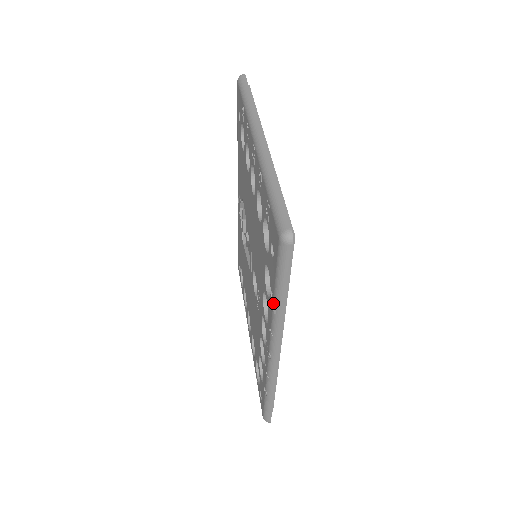
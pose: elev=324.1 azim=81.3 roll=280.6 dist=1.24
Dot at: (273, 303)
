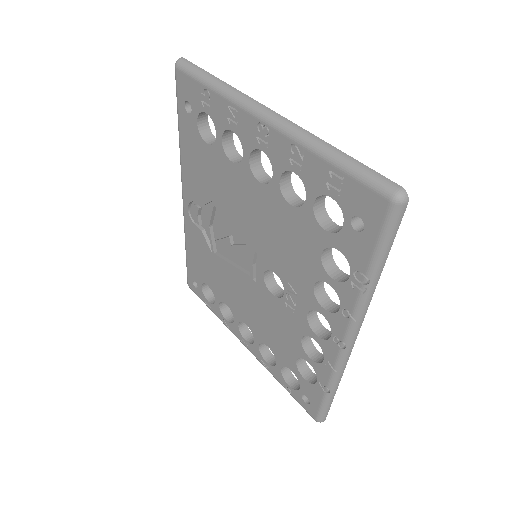
Dot at: (363, 282)
